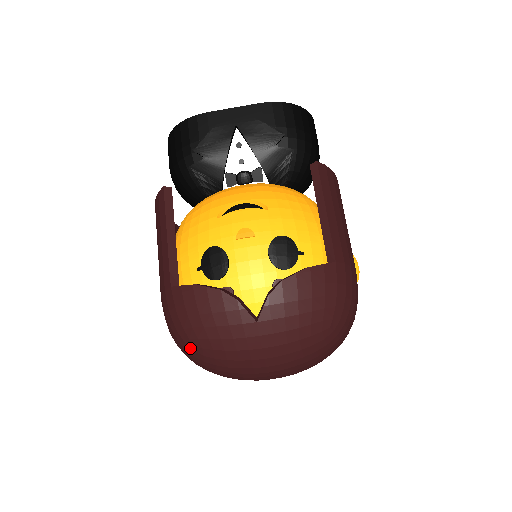
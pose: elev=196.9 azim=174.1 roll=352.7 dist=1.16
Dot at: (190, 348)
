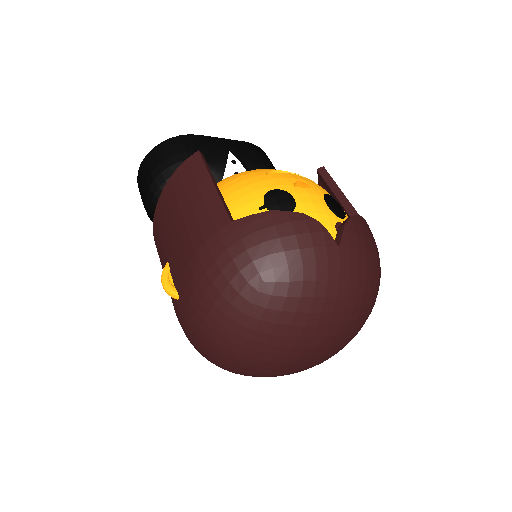
Dot at: (254, 288)
